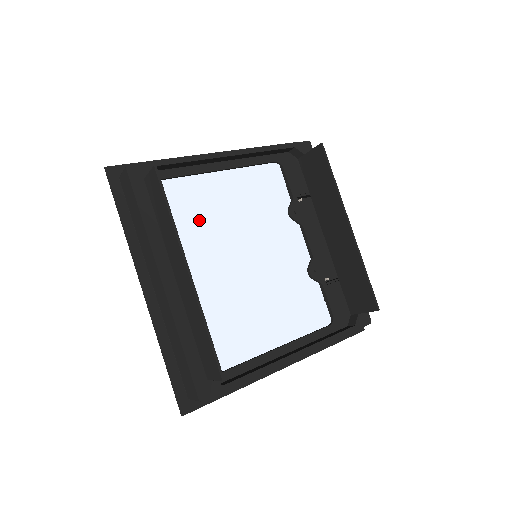
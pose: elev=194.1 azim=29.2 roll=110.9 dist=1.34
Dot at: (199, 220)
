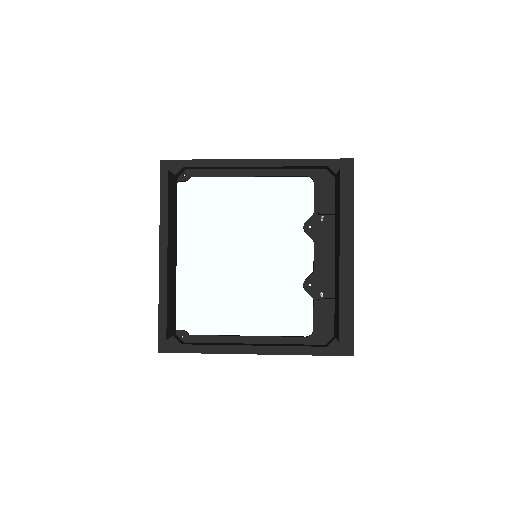
Dot at: (218, 214)
